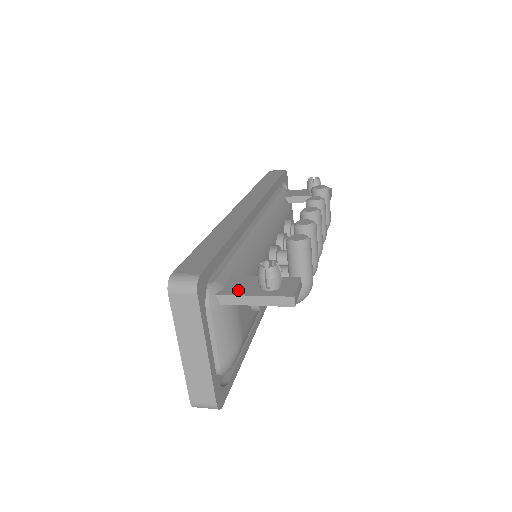
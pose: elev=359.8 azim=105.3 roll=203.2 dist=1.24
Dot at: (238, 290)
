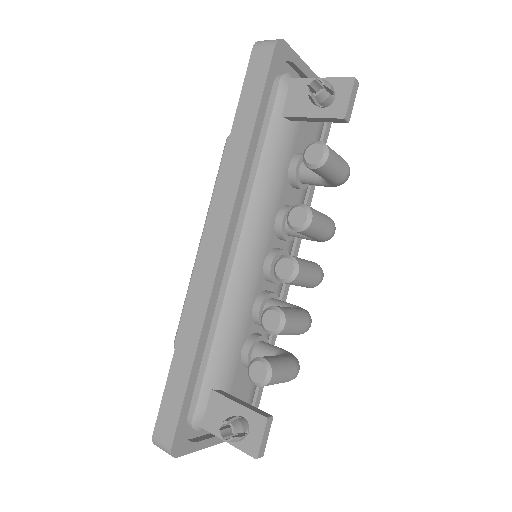
Dot at: (215, 425)
